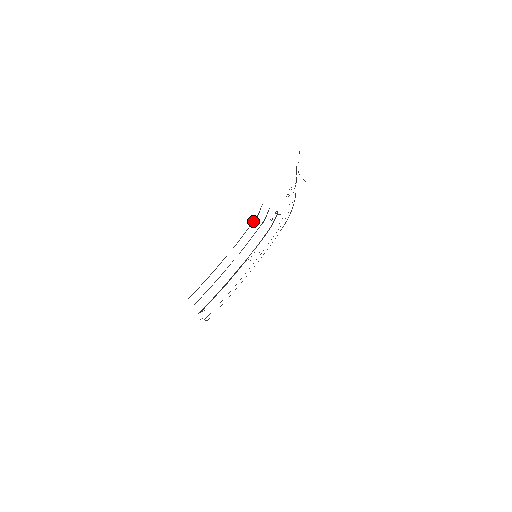
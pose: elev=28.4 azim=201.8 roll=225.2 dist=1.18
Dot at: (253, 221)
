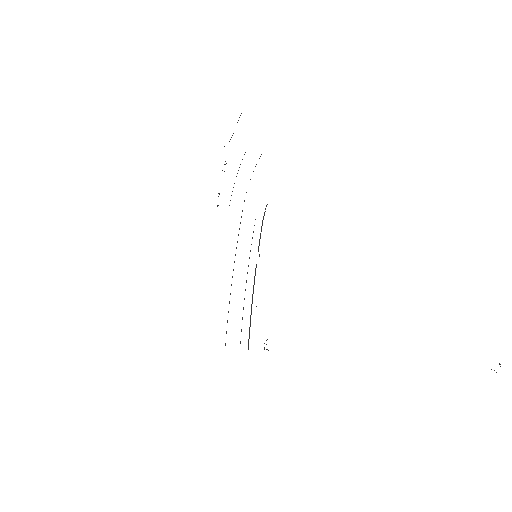
Dot at: occluded
